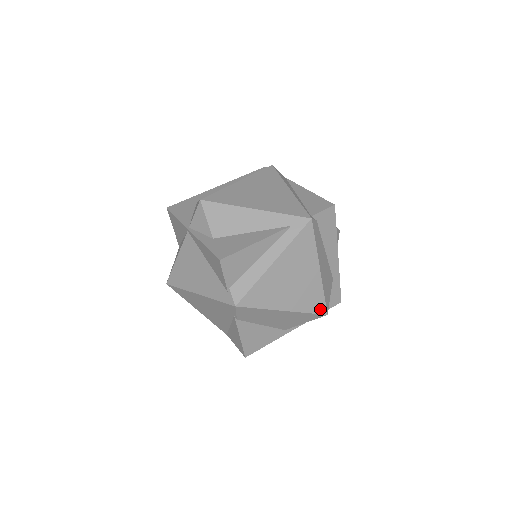
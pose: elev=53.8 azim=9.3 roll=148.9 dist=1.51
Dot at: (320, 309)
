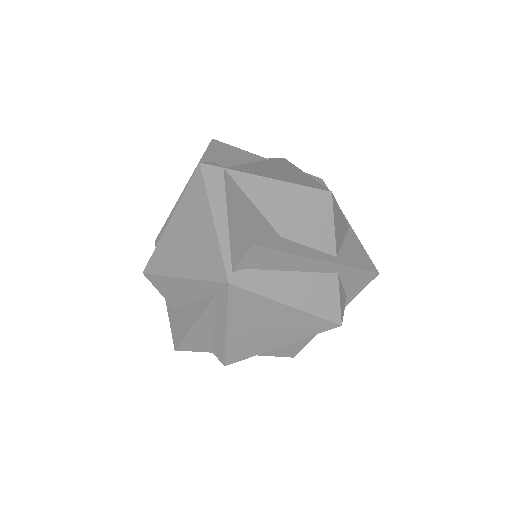
Dot at: (326, 327)
